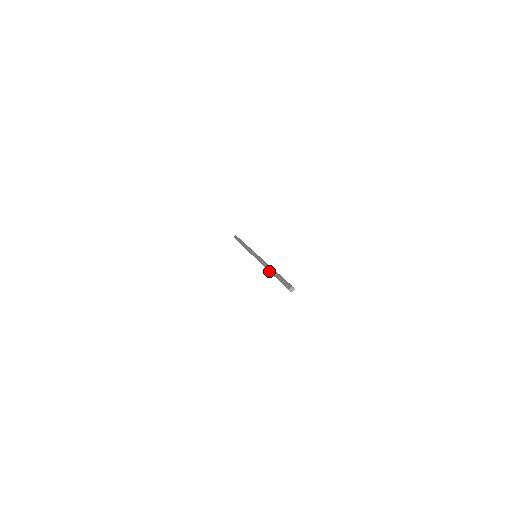
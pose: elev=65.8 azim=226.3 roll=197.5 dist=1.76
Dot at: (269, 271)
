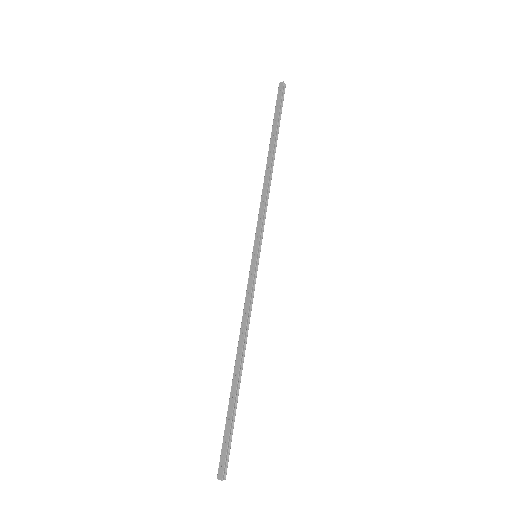
Dot at: (234, 366)
